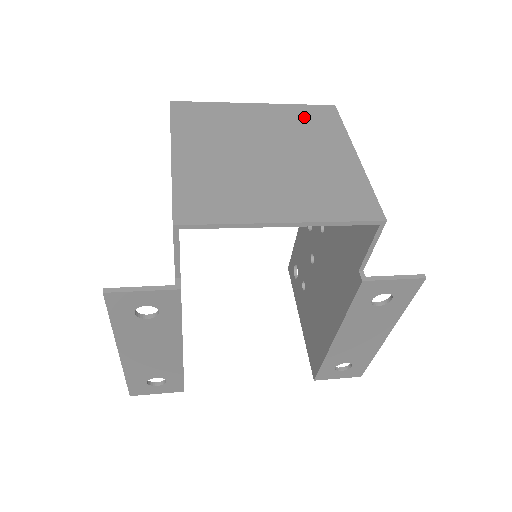
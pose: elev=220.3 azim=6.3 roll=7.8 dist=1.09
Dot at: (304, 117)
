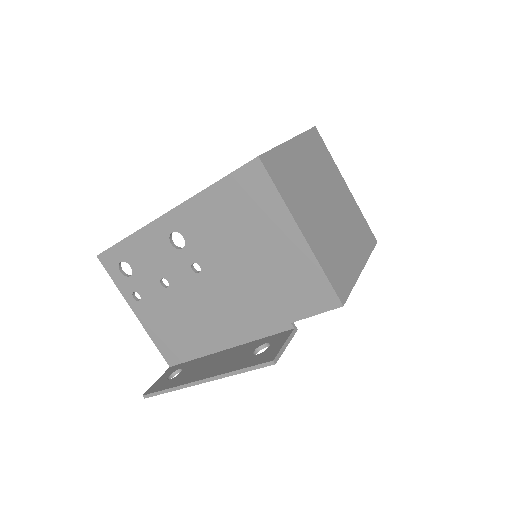
Dot at: (315, 149)
